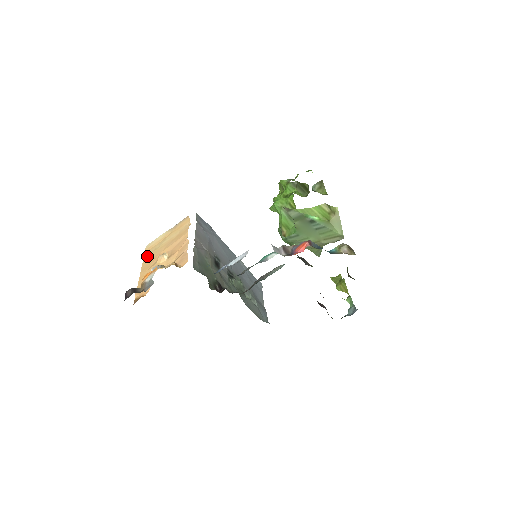
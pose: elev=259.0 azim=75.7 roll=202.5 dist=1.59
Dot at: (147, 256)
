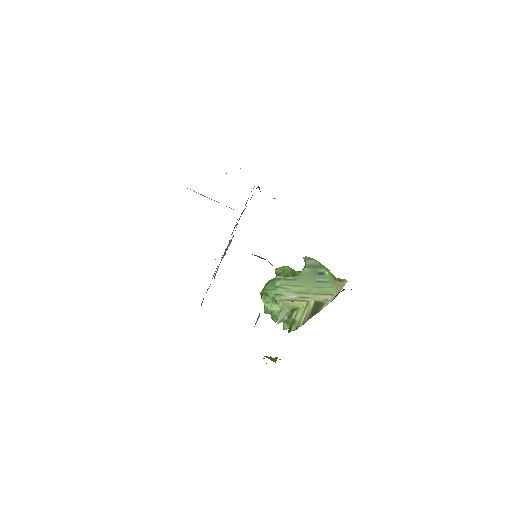
Dot at: occluded
